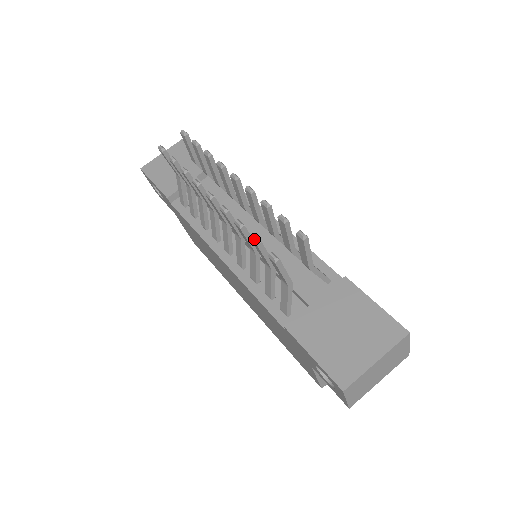
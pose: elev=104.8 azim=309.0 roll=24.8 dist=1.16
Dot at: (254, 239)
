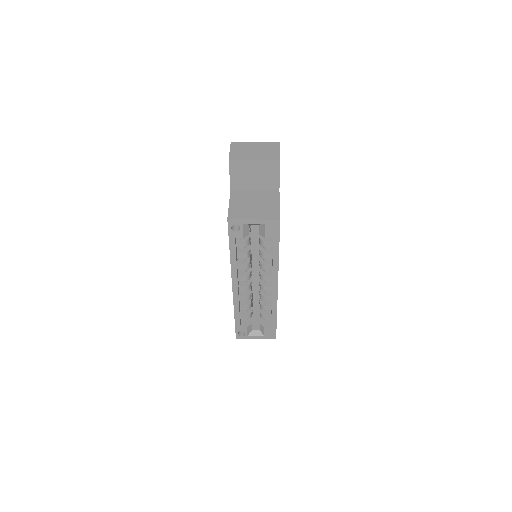
Dot at: occluded
